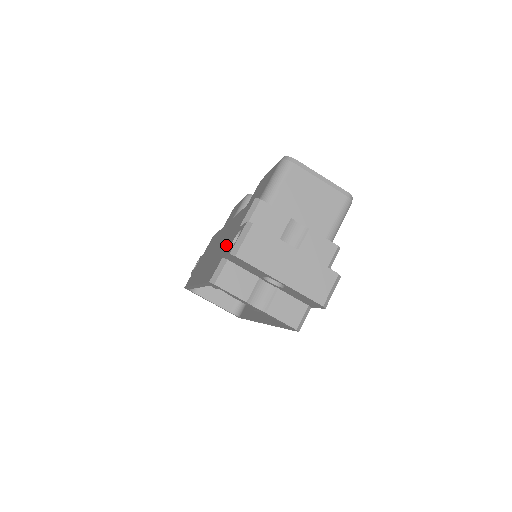
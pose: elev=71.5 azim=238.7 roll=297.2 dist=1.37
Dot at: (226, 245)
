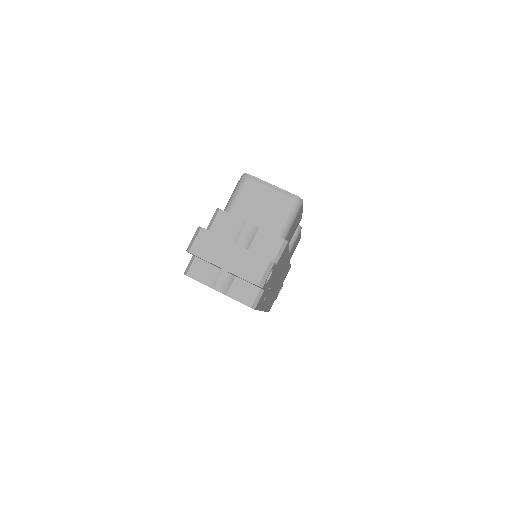
Dot at: occluded
